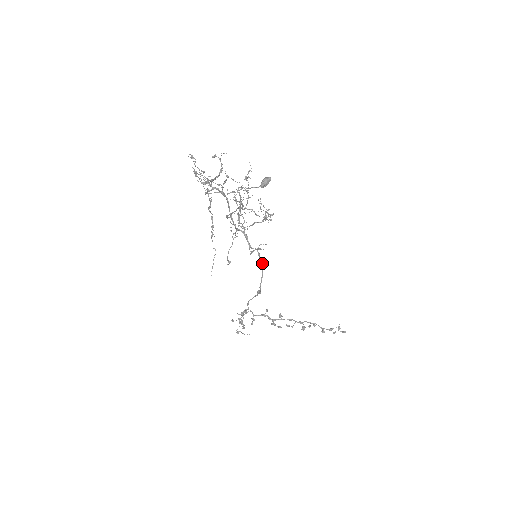
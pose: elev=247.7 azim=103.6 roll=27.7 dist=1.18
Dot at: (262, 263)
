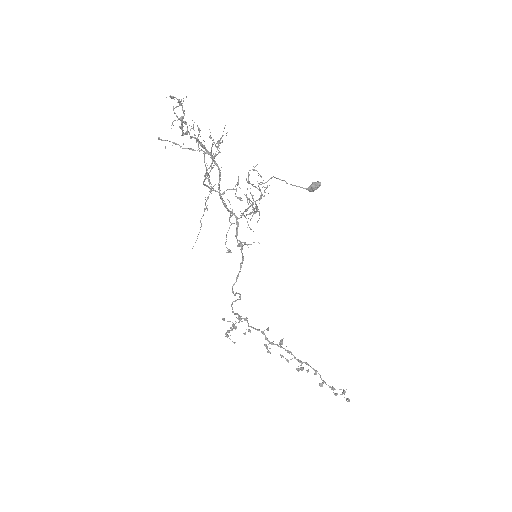
Dot at: (243, 260)
